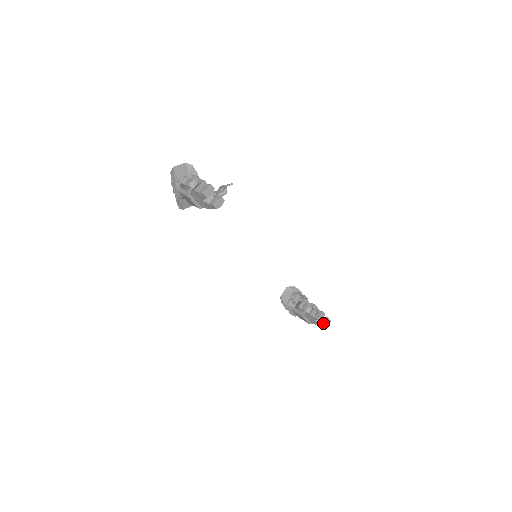
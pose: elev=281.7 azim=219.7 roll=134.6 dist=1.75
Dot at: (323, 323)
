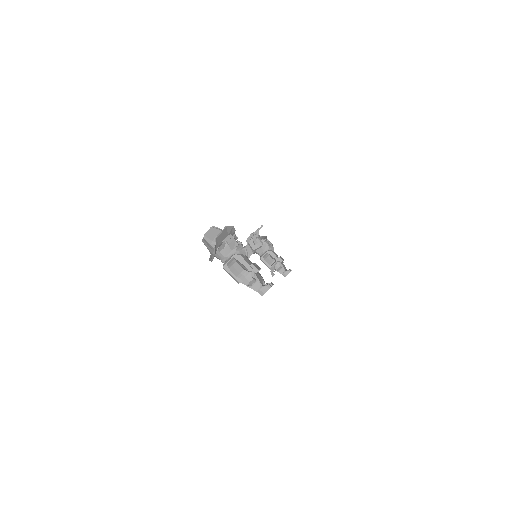
Dot at: occluded
